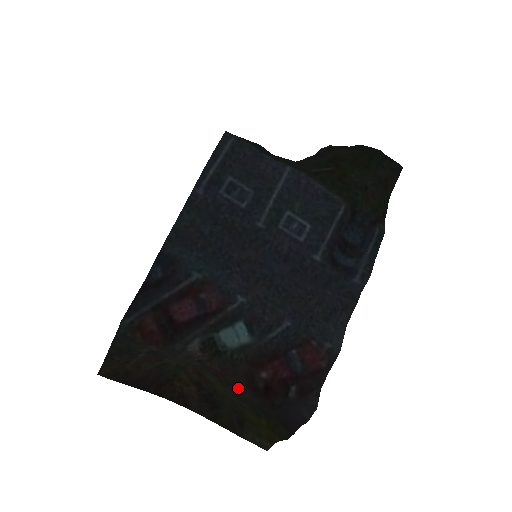
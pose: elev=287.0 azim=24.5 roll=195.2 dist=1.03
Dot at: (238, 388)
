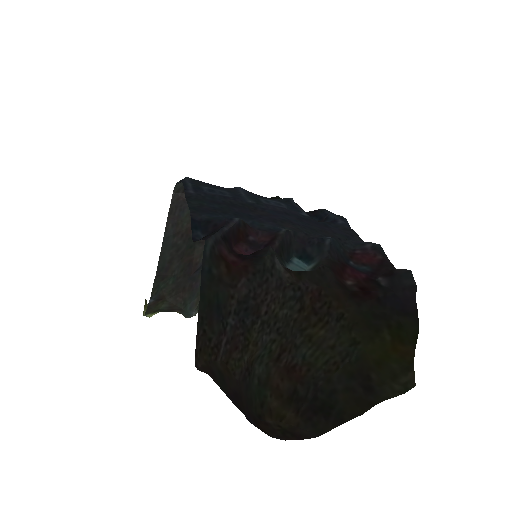
Dot at: (341, 304)
